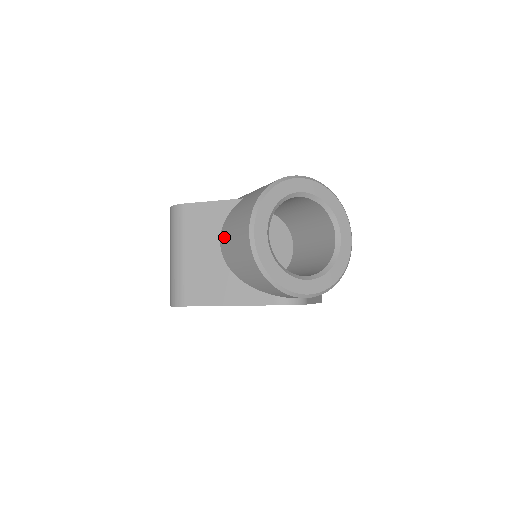
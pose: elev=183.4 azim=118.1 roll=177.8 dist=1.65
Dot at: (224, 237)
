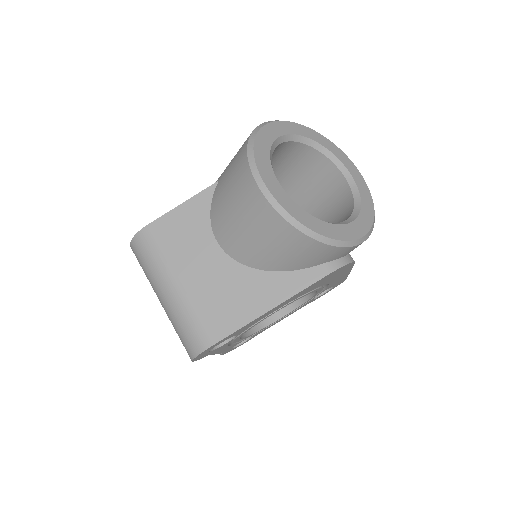
Dot at: (221, 231)
